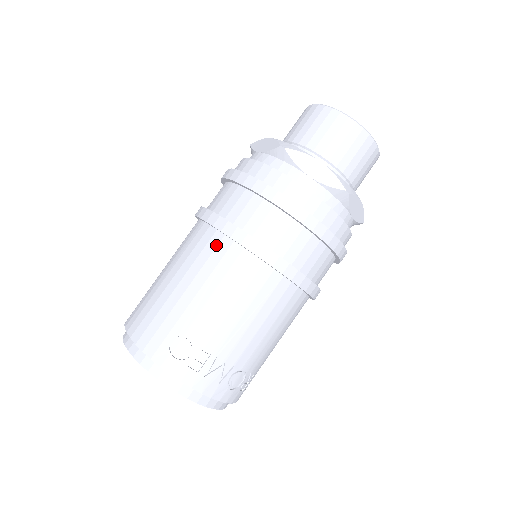
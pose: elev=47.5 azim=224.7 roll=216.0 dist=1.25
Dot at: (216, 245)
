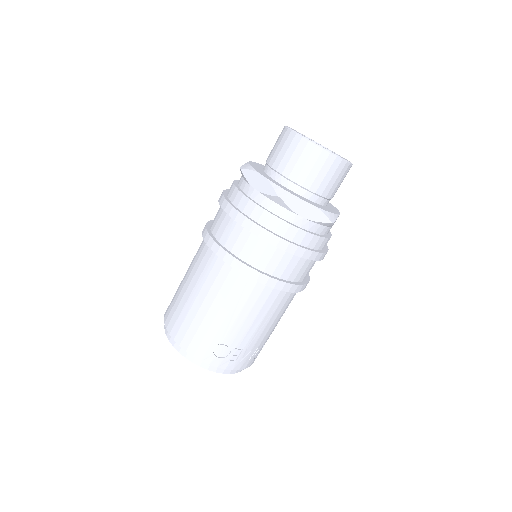
Dot at: (235, 279)
